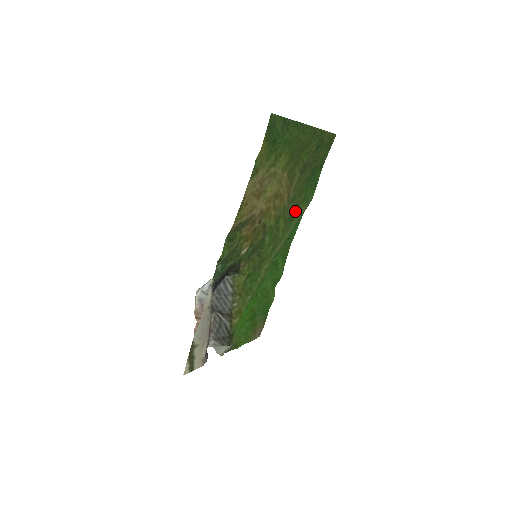
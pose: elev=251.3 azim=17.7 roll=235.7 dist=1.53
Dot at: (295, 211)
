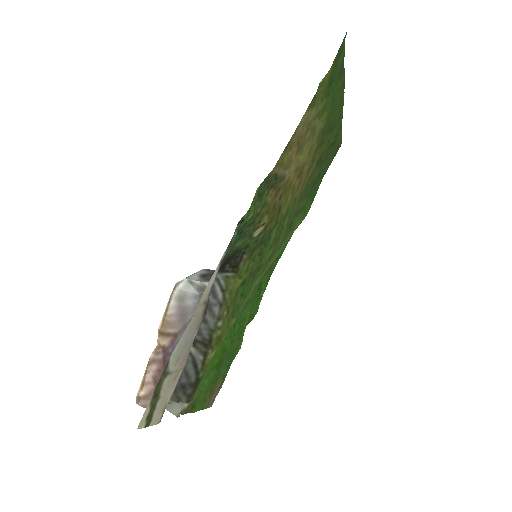
Dot at: (294, 219)
